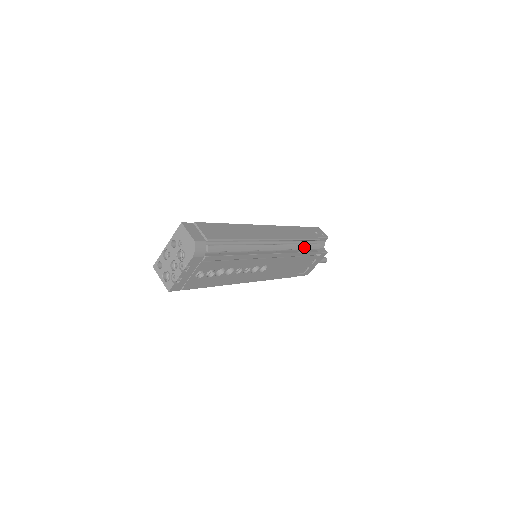
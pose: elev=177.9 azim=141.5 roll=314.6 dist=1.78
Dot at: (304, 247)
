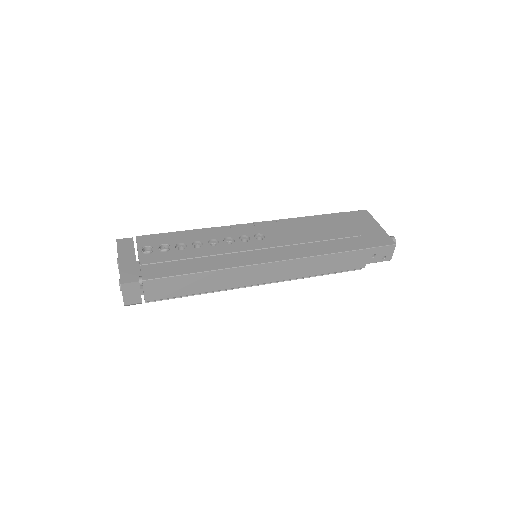
Dot at: (324, 274)
